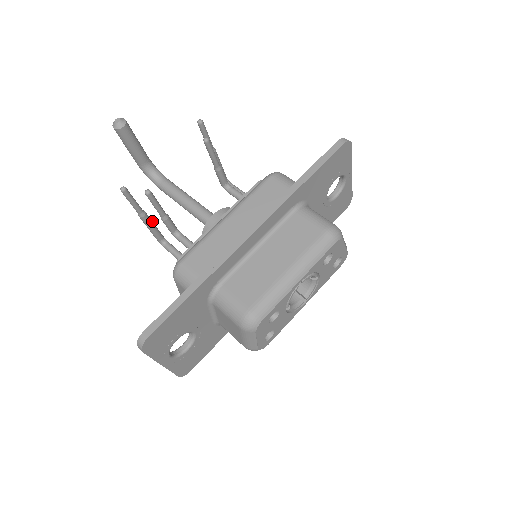
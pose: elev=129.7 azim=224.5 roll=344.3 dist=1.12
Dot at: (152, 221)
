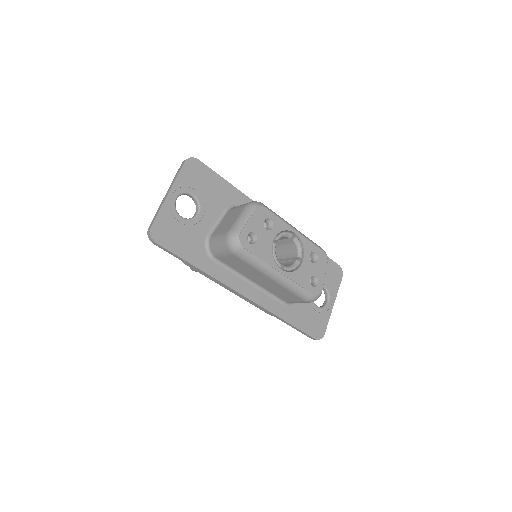
Dot at: occluded
